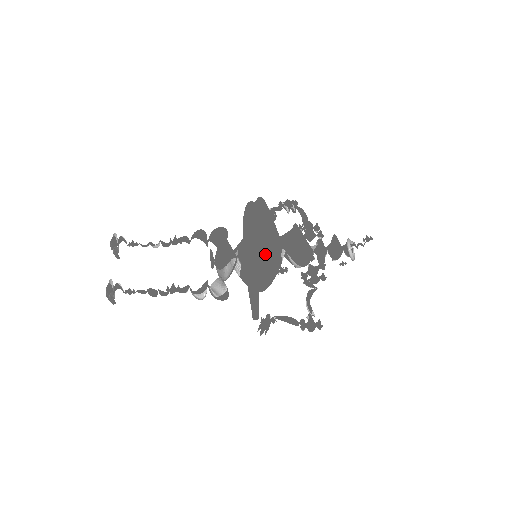
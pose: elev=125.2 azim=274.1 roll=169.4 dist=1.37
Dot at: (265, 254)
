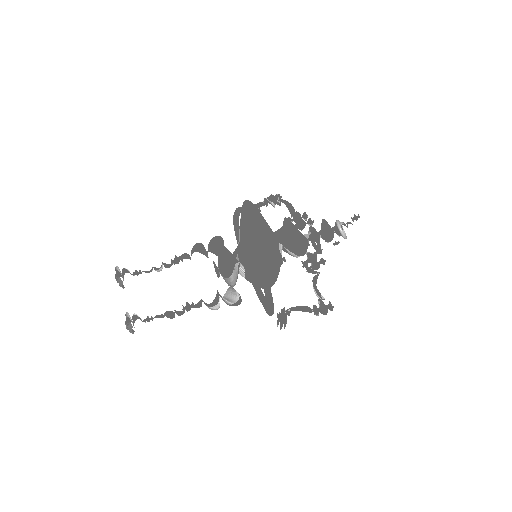
Dot at: (267, 255)
